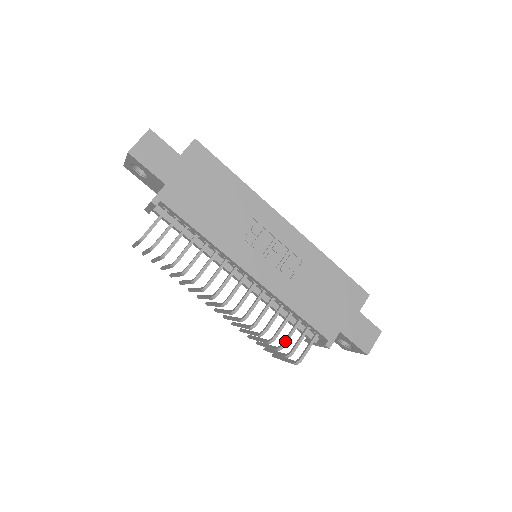
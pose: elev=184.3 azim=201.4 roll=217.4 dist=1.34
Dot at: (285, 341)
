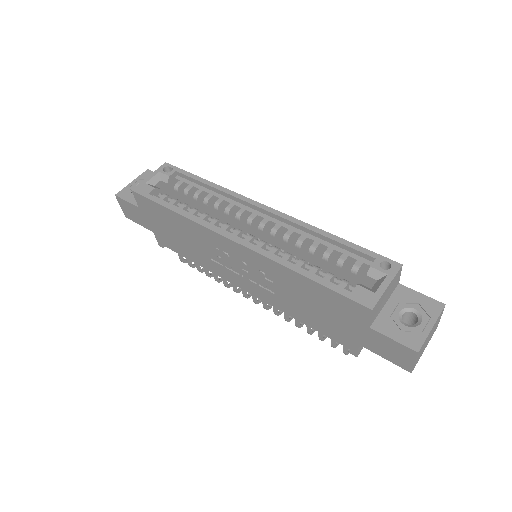
Dot at: (319, 337)
